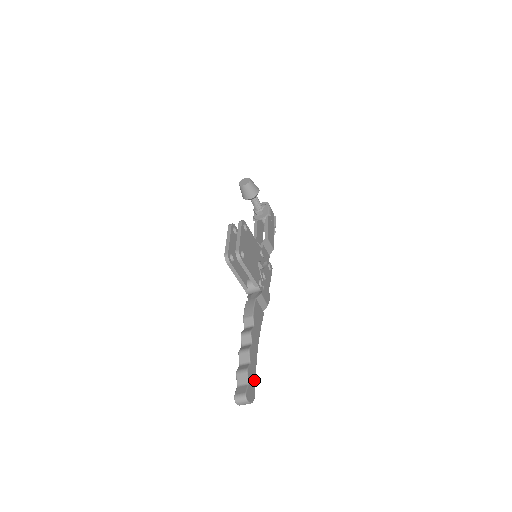
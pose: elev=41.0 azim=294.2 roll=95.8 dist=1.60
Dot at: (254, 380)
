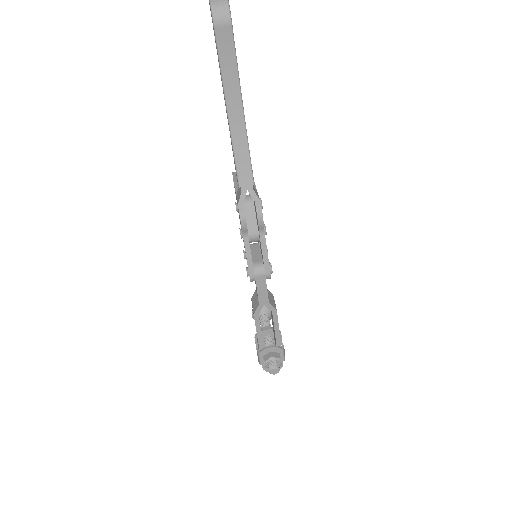
Dot at: (234, 45)
